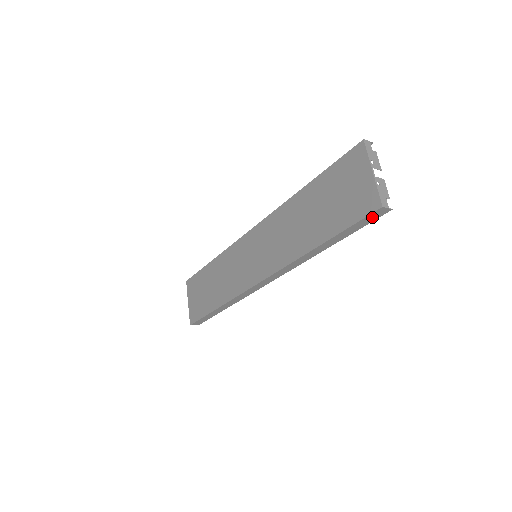
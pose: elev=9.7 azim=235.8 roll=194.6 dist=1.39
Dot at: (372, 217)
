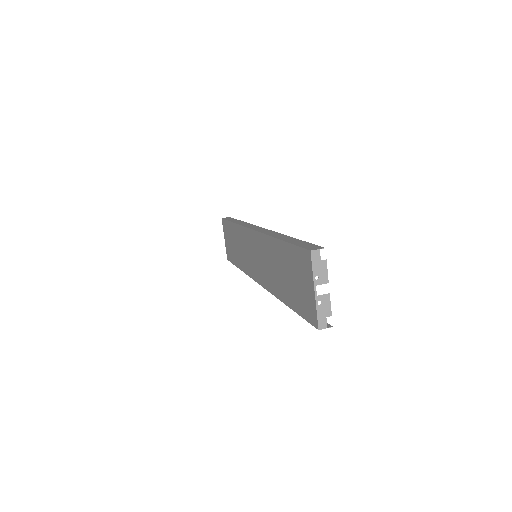
Dot at: occluded
